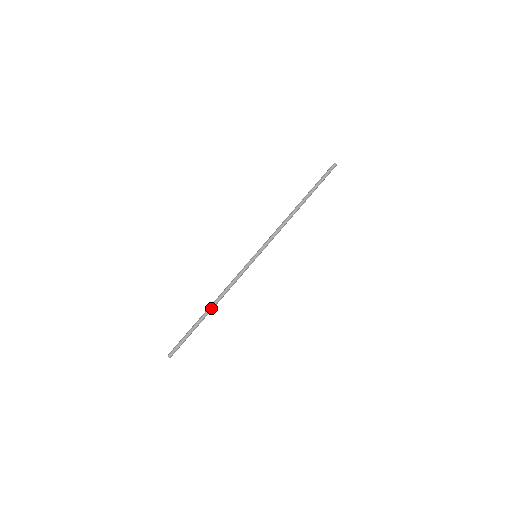
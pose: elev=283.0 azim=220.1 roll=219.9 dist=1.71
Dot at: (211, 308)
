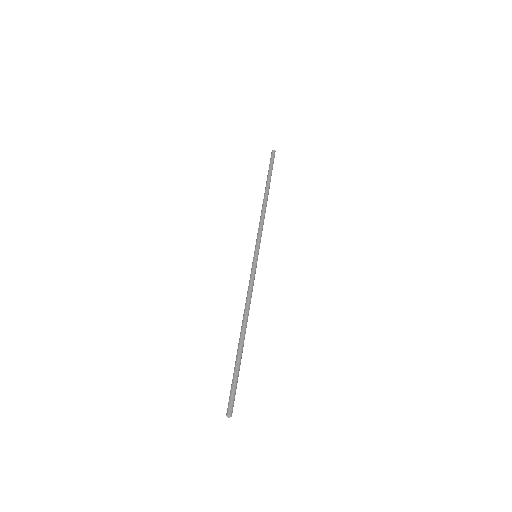
Dot at: (242, 330)
